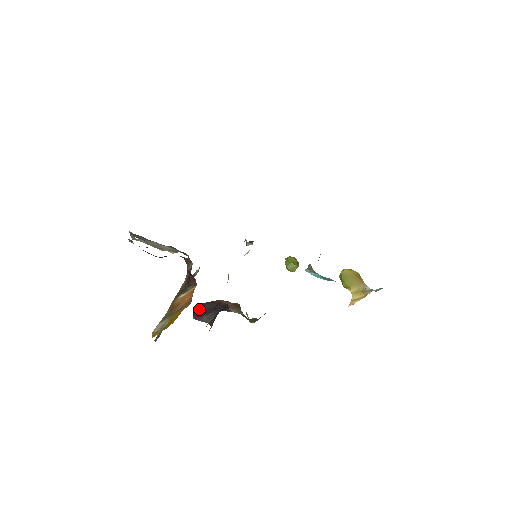
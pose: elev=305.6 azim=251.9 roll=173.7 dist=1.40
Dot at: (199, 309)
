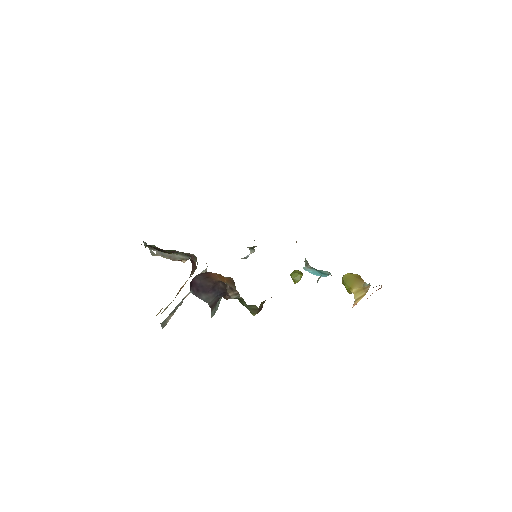
Dot at: (196, 284)
